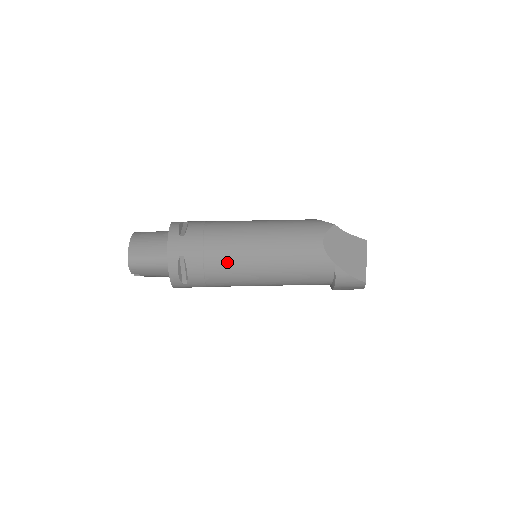
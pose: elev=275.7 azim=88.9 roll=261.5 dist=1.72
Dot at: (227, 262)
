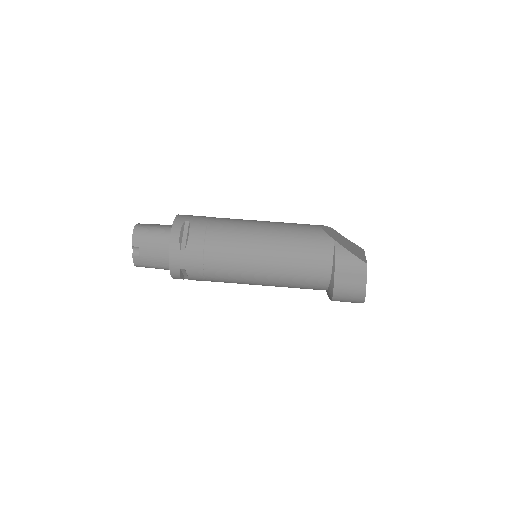
Dot at: (229, 229)
